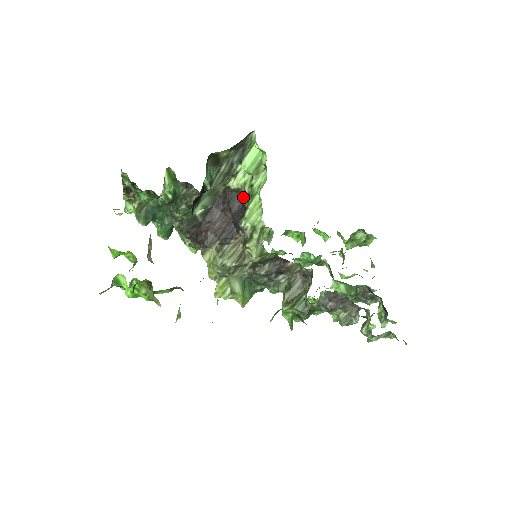
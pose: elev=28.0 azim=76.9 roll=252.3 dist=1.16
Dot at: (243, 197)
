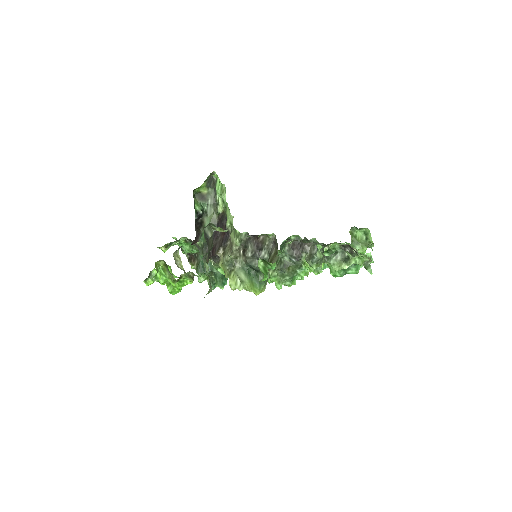
Dot at: (225, 213)
